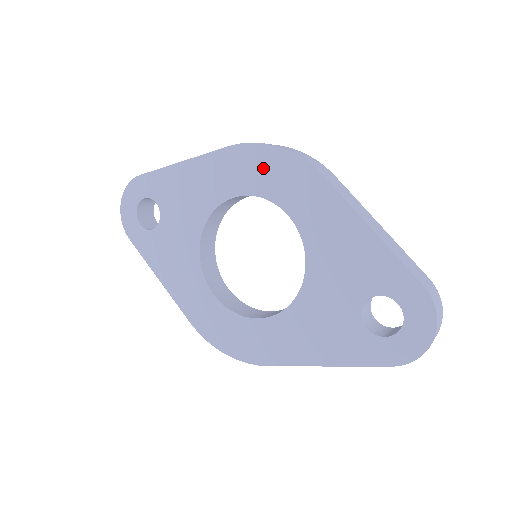
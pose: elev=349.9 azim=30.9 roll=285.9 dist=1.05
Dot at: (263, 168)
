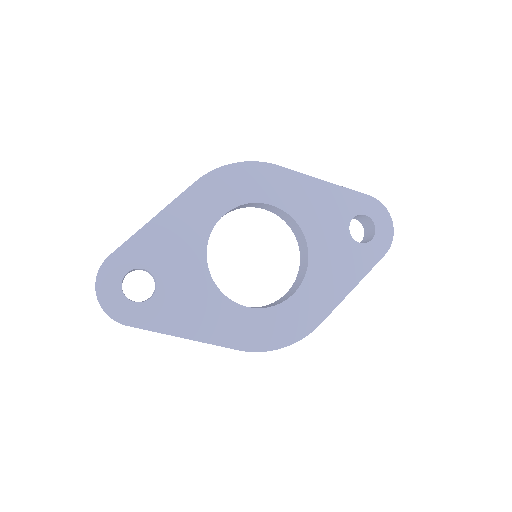
Dot at: (233, 183)
